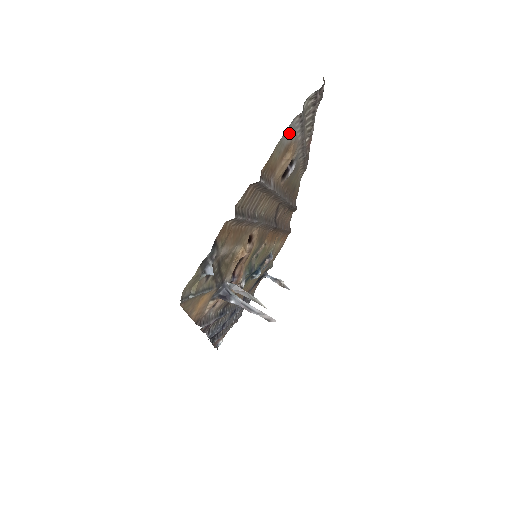
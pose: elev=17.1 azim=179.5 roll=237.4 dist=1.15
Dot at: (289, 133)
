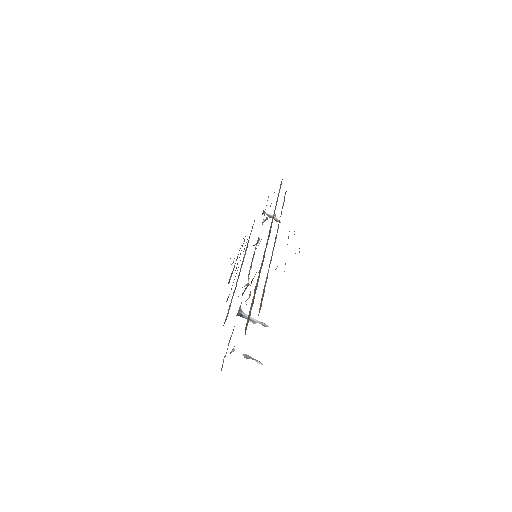
Dot at: occluded
